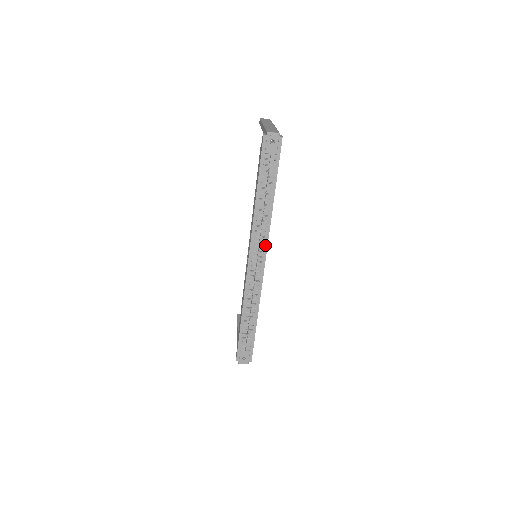
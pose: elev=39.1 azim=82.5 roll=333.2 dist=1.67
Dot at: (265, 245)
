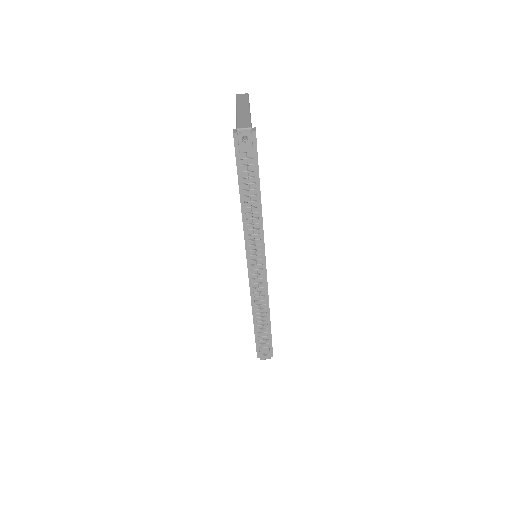
Dot at: (262, 247)
